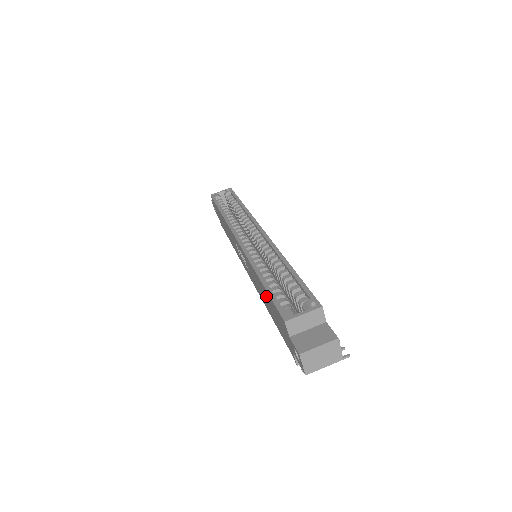
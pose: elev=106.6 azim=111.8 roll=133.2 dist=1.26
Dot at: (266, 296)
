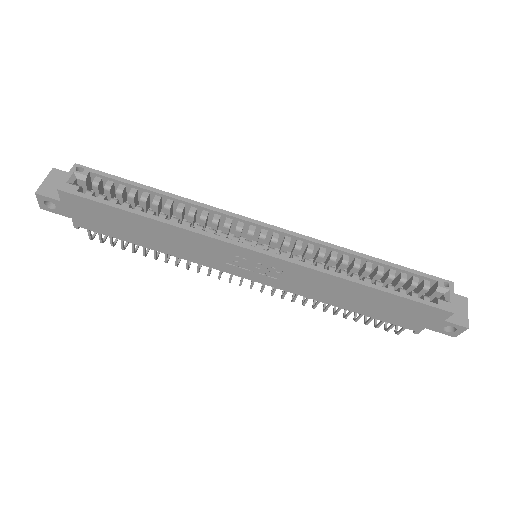
Dot at: (376, 299)
